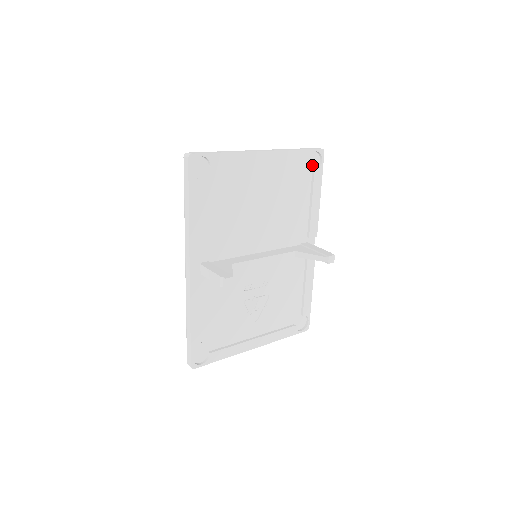
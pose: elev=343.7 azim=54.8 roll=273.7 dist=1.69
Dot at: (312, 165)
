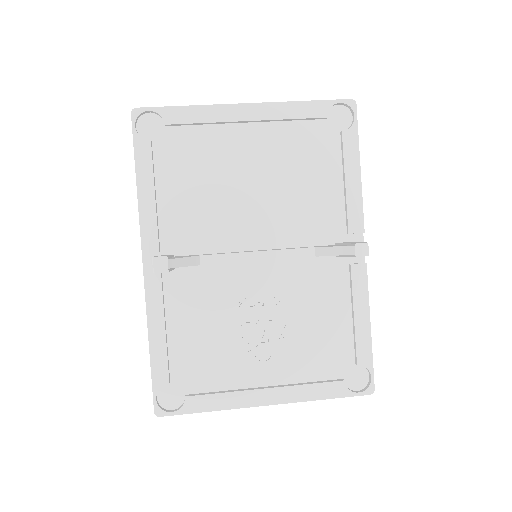
Dot at: (339, 125)
